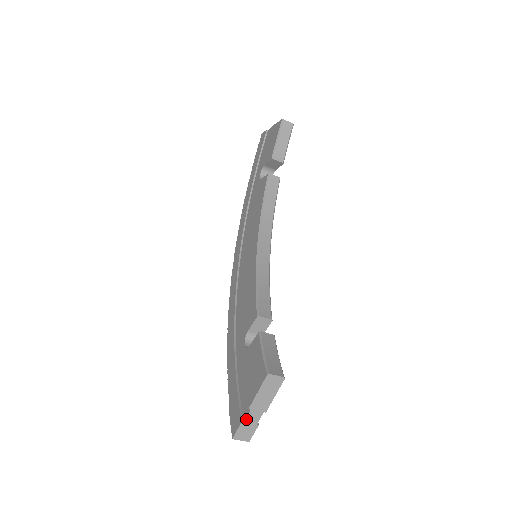
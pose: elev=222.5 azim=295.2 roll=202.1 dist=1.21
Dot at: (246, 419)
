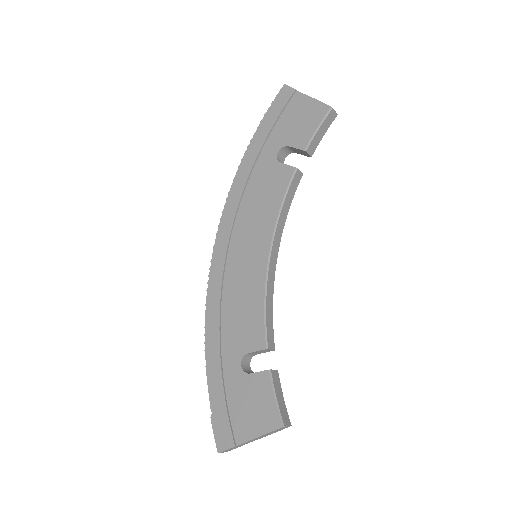
Dot at: (240, 445)
